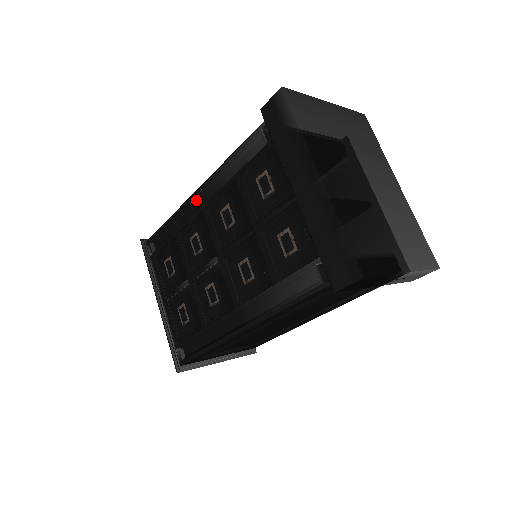
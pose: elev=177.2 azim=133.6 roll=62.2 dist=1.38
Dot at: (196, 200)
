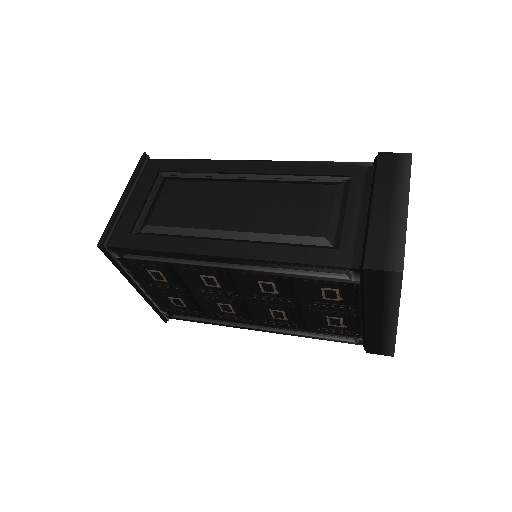
Dot at: (217, 258)
